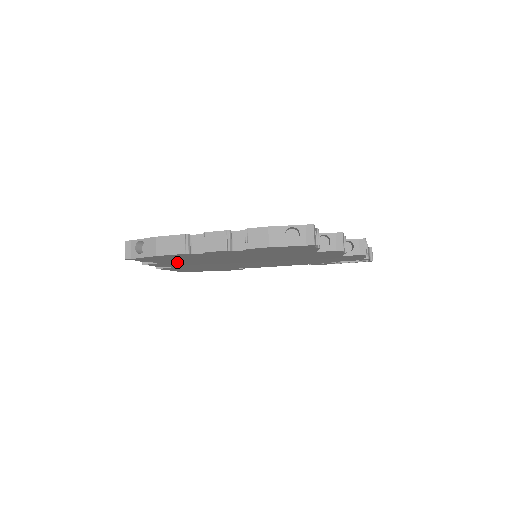
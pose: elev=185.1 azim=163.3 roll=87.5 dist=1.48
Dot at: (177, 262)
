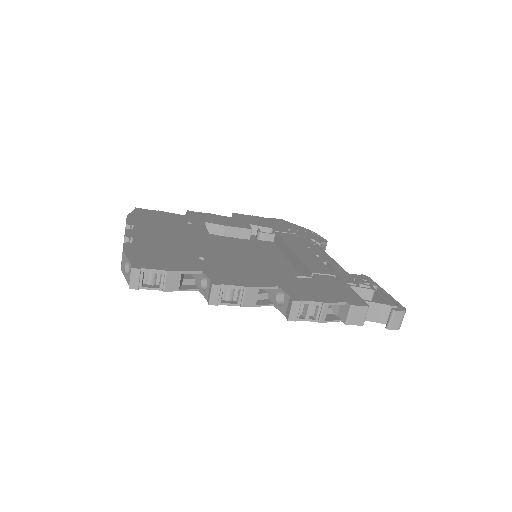
Dot at: occluded
